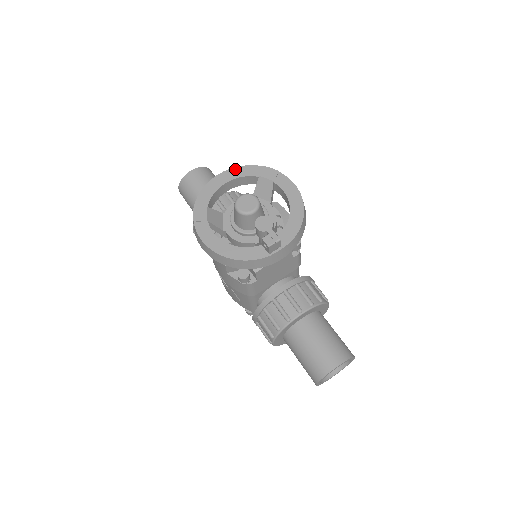
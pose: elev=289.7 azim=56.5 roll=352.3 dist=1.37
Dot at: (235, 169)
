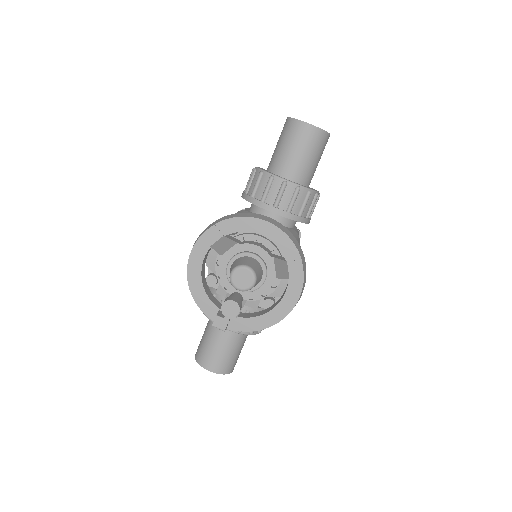
Dot at: (281, 233)
